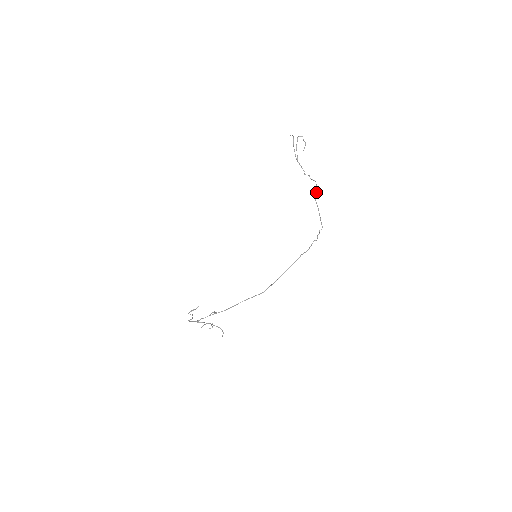
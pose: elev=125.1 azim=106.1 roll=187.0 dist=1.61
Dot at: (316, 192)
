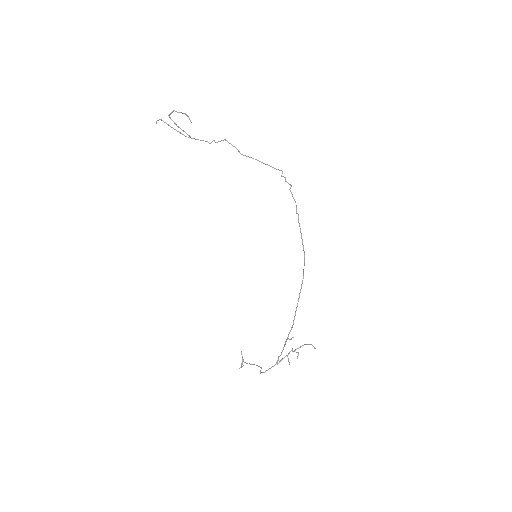
Dot at: occluded
